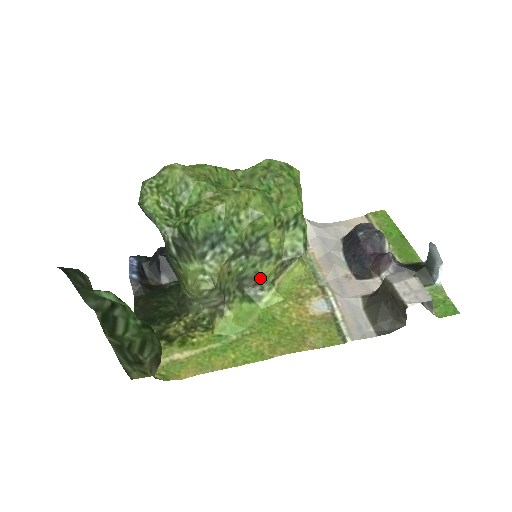
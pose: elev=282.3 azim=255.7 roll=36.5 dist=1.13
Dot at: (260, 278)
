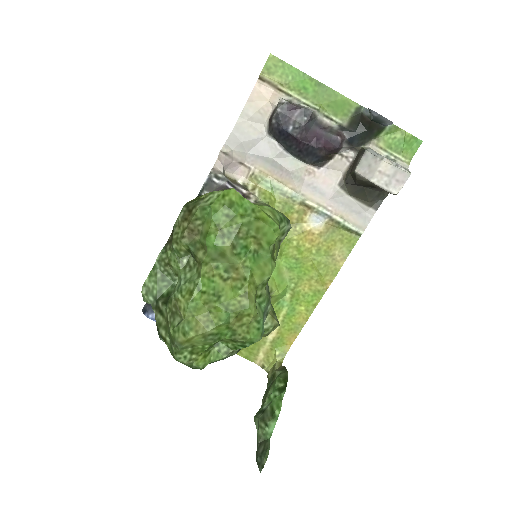
Dot at: occluded
